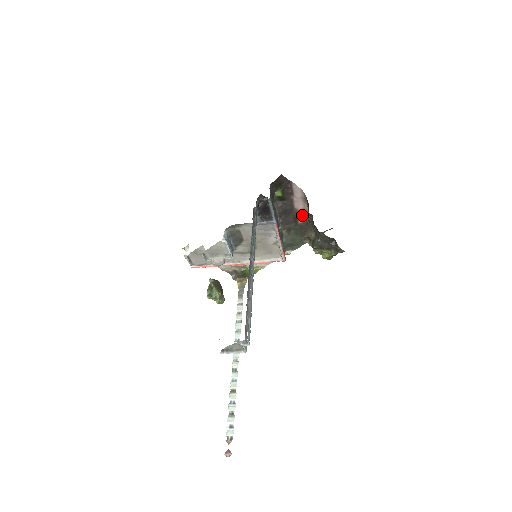
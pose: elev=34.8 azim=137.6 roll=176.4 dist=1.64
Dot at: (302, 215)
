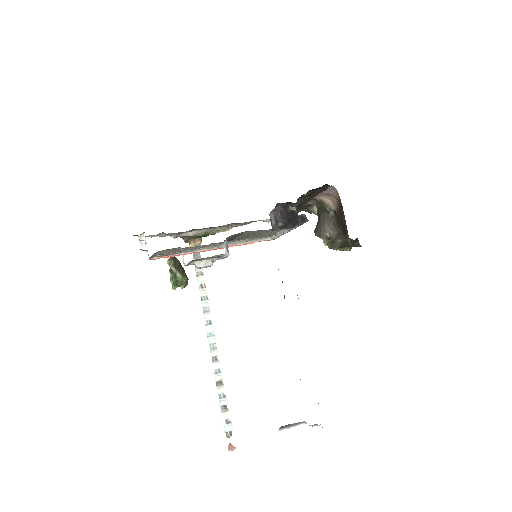
Dot at: (315, 202)
